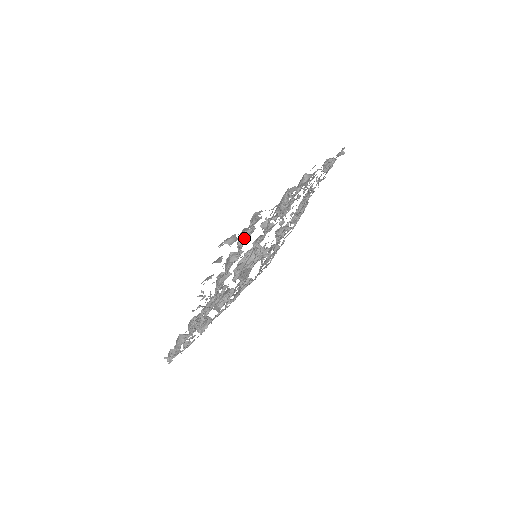
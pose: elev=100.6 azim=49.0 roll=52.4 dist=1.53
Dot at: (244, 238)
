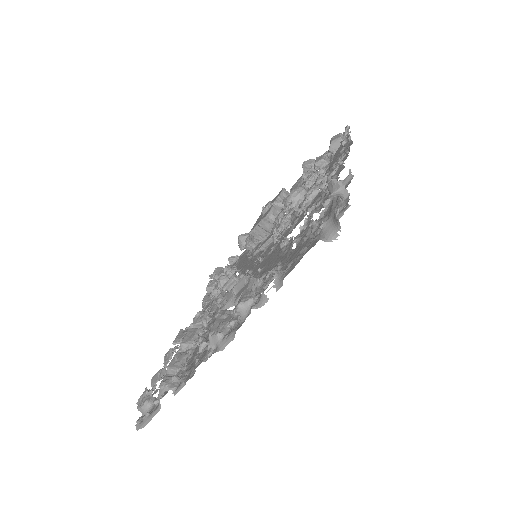
Dot at: occluded
